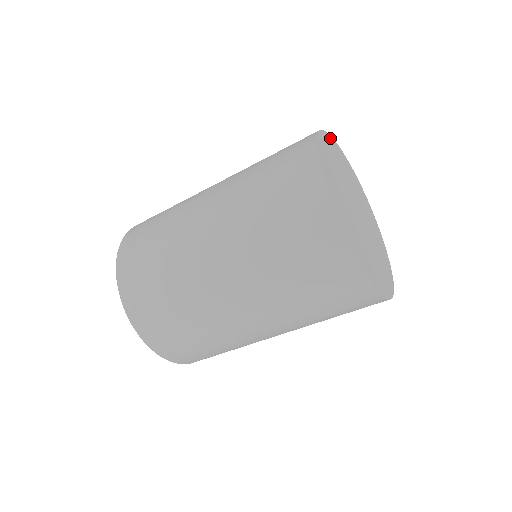
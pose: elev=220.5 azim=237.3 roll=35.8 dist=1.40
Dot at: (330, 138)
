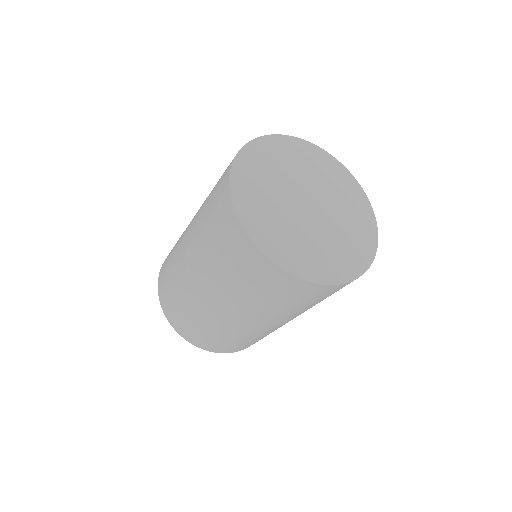
Dot at: (241, 156)
